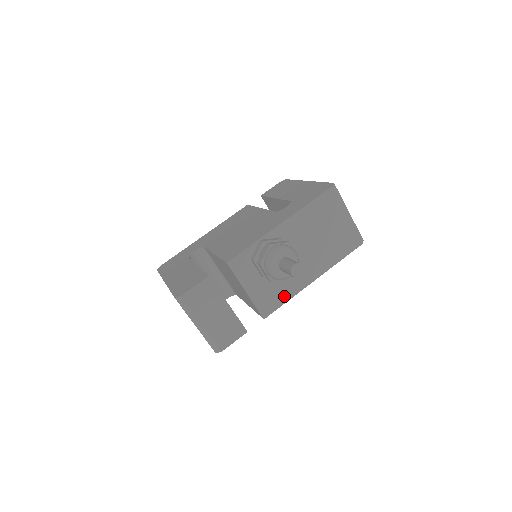
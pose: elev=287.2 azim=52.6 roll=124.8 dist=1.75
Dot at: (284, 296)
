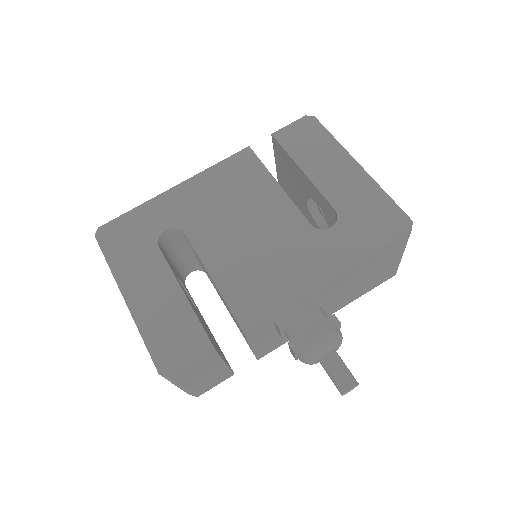
Dot at: occluded
